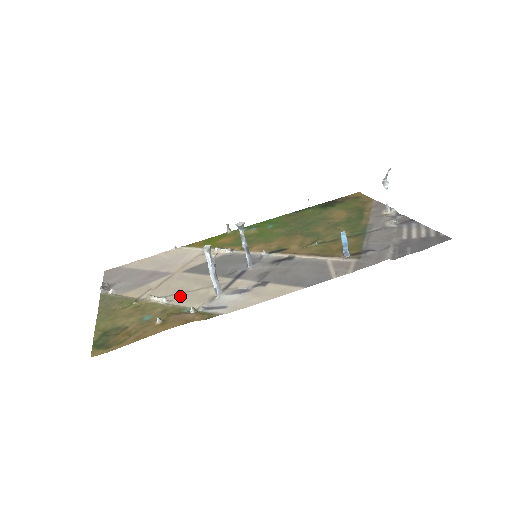
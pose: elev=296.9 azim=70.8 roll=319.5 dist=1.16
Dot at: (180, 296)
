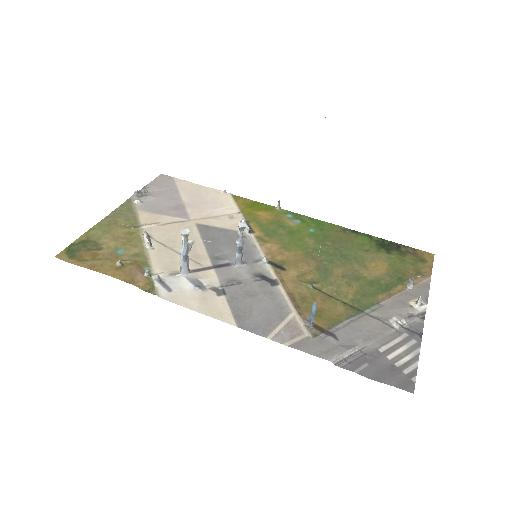
Dot at: (163, 249)
